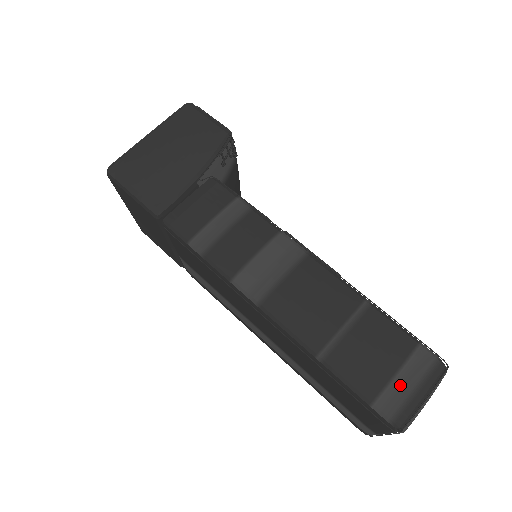
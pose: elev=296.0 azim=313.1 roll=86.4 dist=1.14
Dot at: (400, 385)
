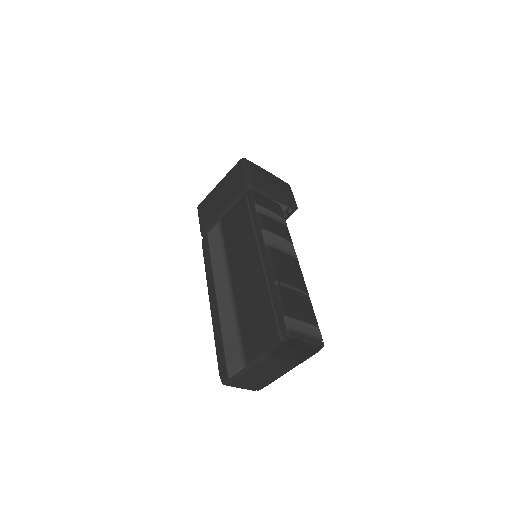
Dot at: (301, 325)
